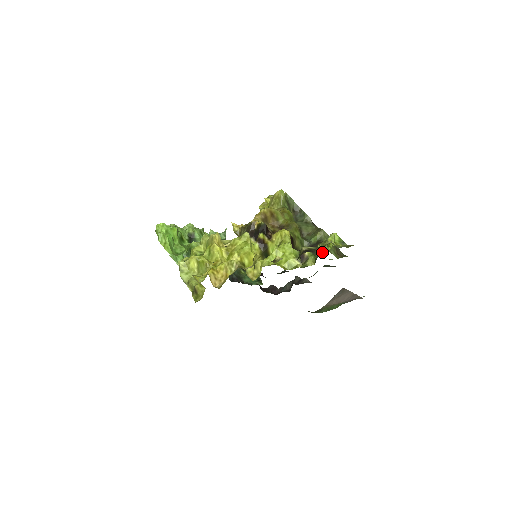
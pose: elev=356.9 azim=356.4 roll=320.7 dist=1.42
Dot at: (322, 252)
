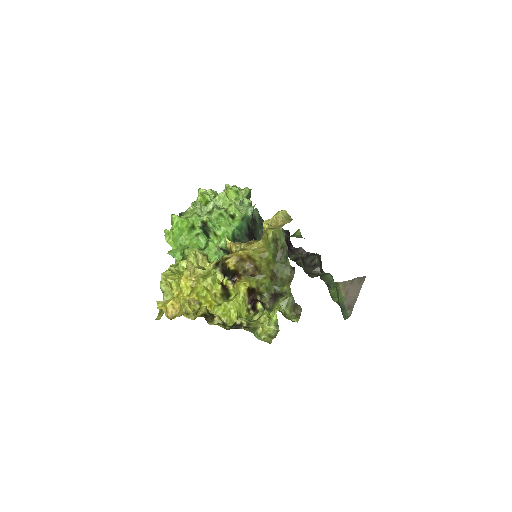
Dot at: (276, 308)
